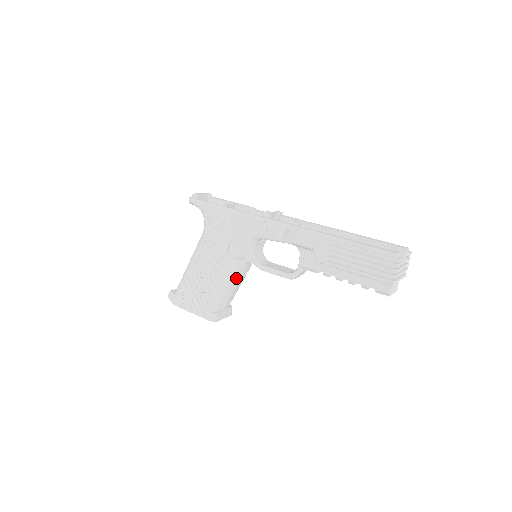
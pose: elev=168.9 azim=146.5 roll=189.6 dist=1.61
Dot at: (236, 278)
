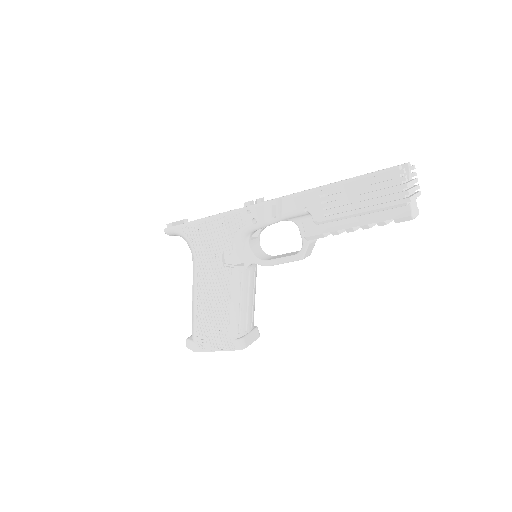
Dot at: (245, 289)
